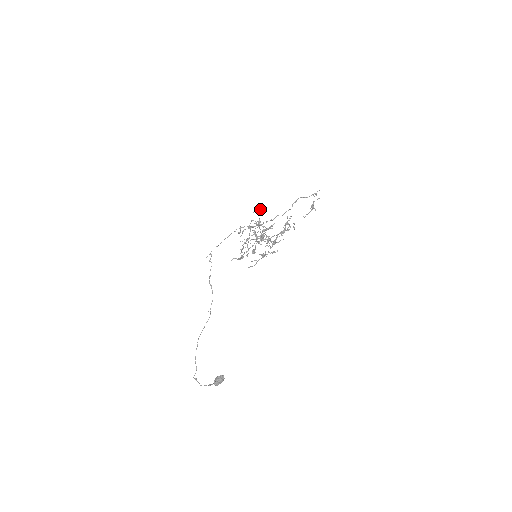
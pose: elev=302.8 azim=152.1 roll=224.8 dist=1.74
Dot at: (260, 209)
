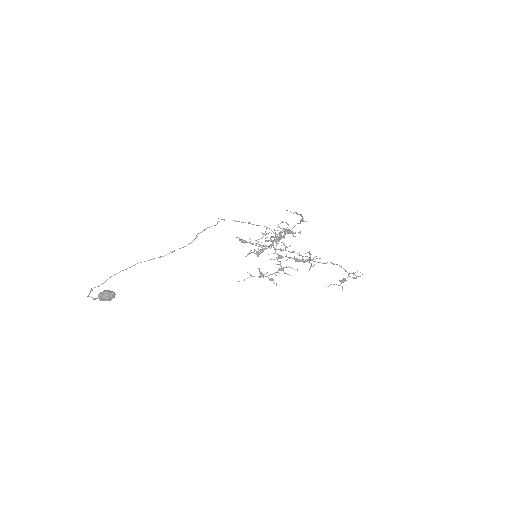
Dot at: occluded
